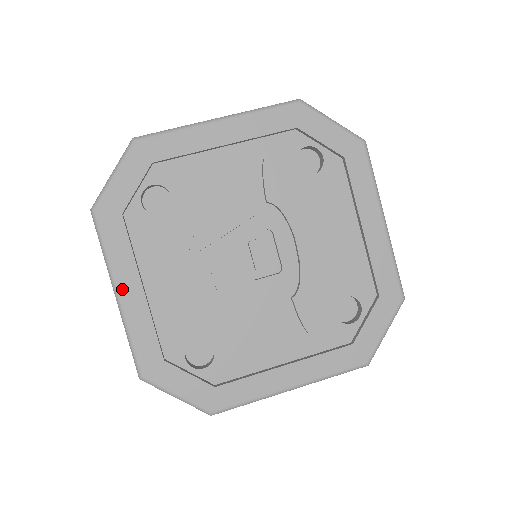
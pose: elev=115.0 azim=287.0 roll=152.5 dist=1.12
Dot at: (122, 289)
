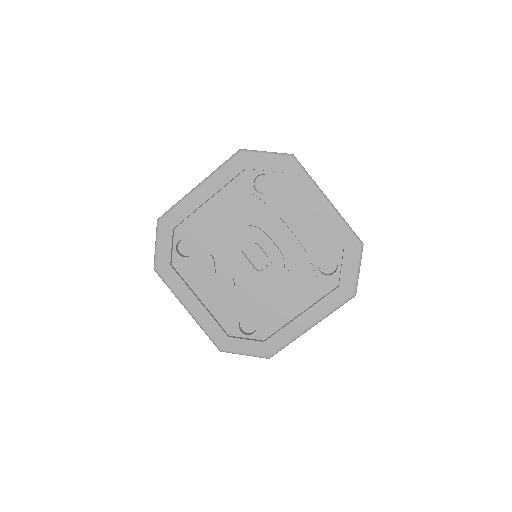
Dot at: (189, 306)
